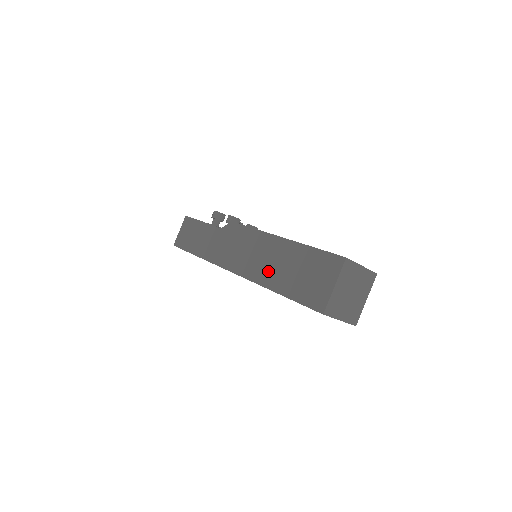
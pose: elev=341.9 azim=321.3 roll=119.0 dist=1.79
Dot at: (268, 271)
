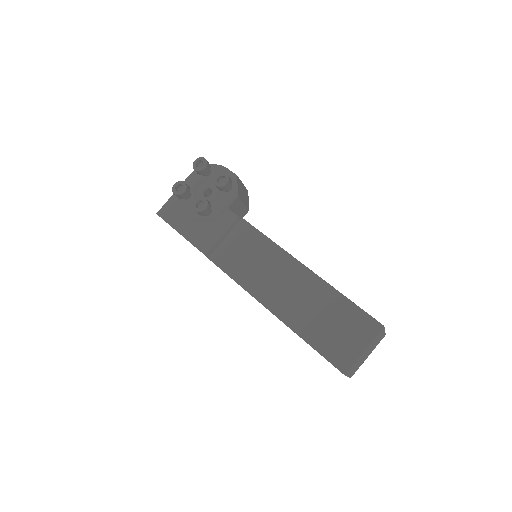
Dot at: occluded
